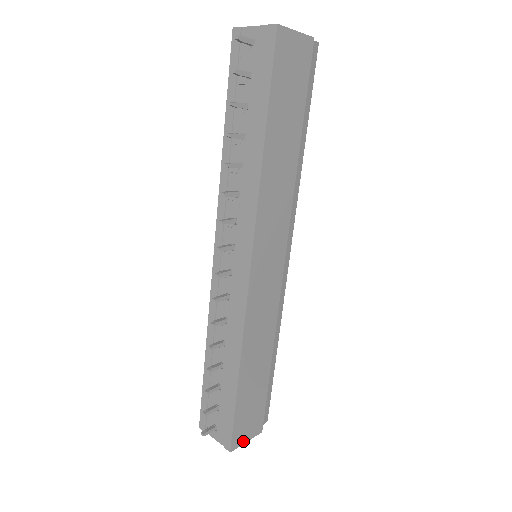
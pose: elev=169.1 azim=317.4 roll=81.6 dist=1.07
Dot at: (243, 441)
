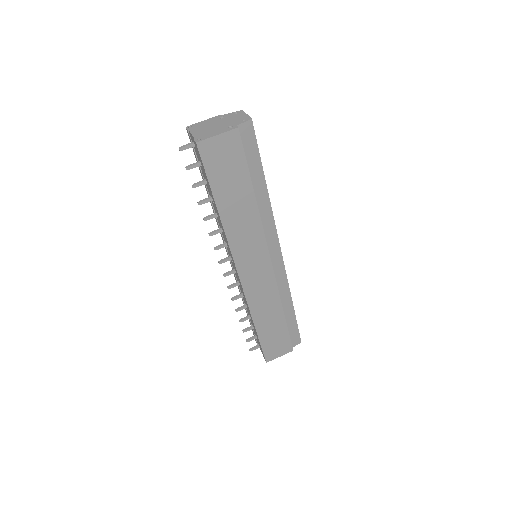
Dot at: (276, 357)
